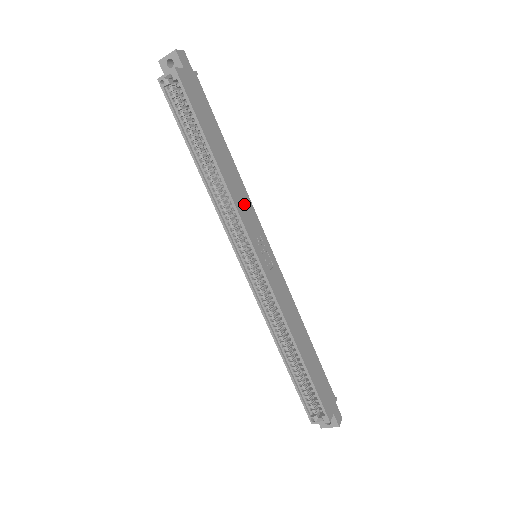
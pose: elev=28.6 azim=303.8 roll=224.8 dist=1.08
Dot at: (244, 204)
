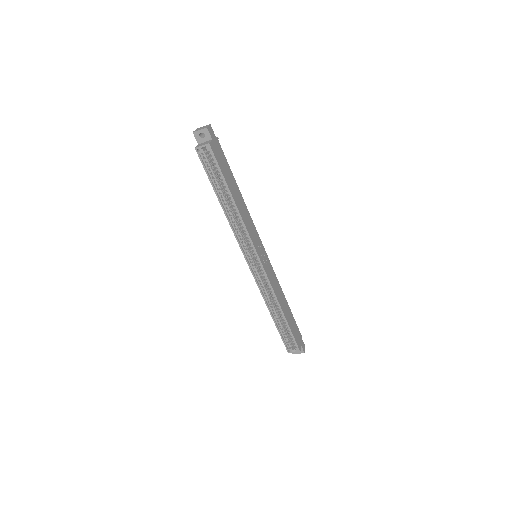
Dot at: (250, 225)
